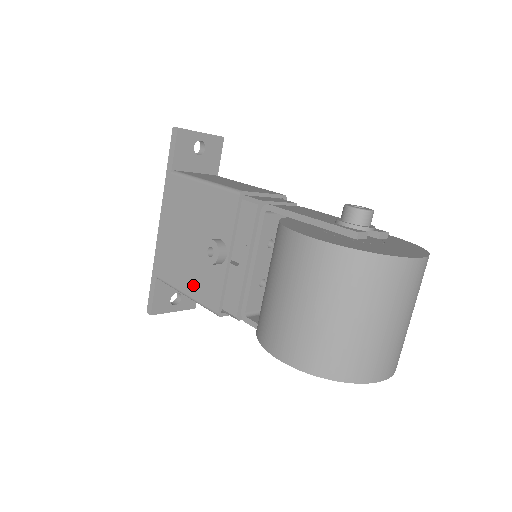
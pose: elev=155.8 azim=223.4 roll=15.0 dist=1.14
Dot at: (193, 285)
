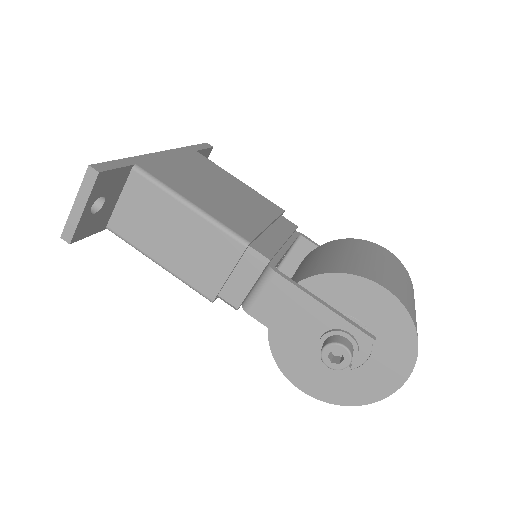
Dot at: occluded
